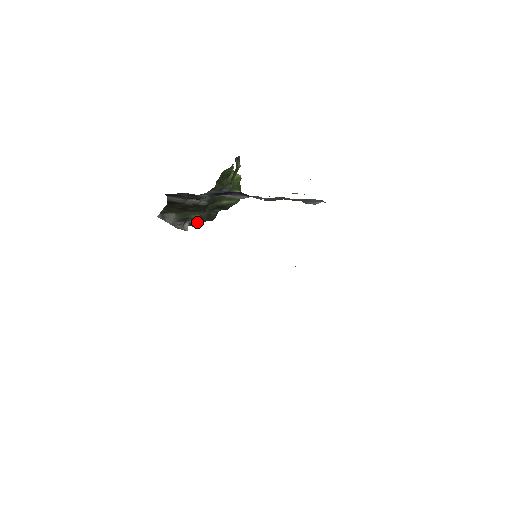
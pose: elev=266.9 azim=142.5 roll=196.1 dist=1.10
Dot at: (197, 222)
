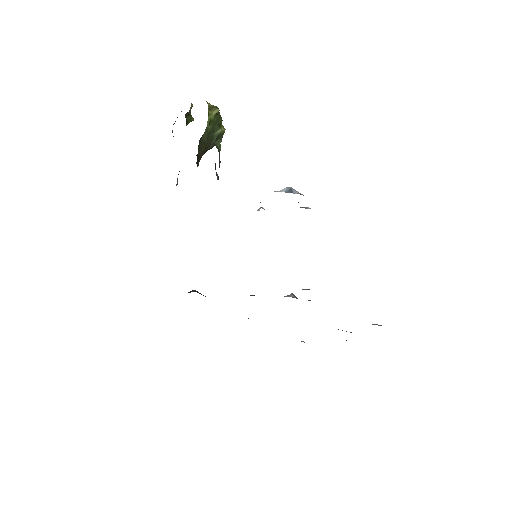
Dot at: occluded
